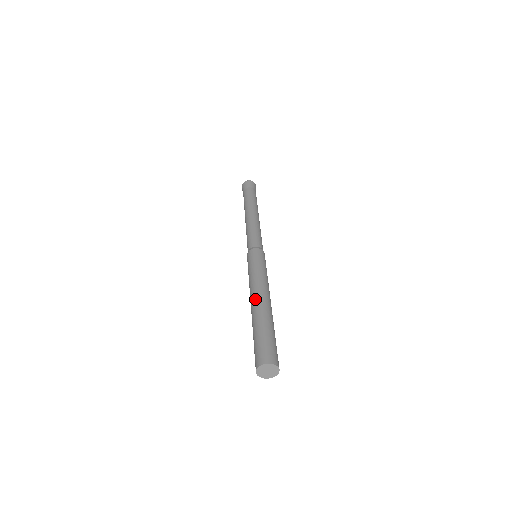
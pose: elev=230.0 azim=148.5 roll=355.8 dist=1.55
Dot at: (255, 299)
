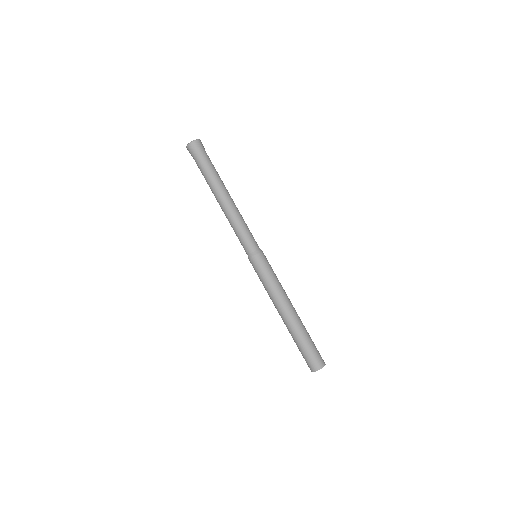
Dot at: (289, 312)
